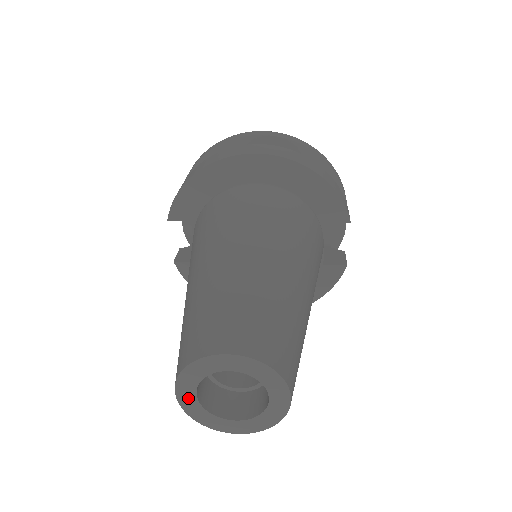
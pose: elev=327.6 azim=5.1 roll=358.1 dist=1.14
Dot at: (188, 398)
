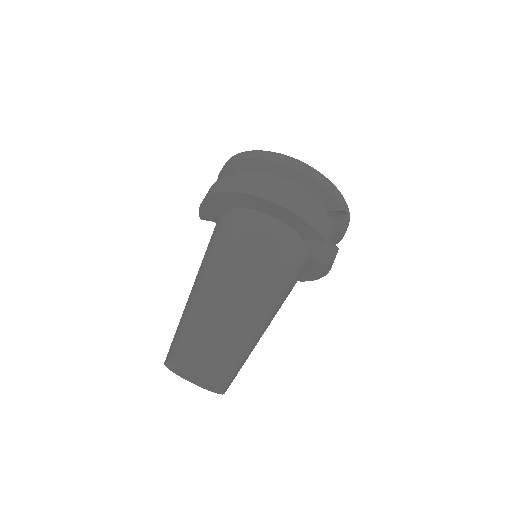
Dot at: (175, 372)
